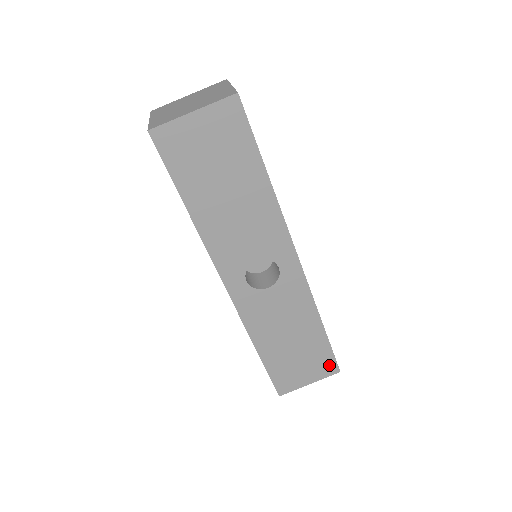
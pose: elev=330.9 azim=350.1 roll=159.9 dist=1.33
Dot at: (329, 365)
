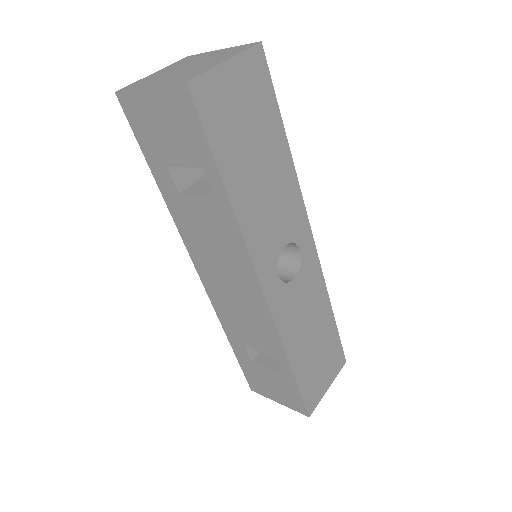
Dot at: (339, 357)
